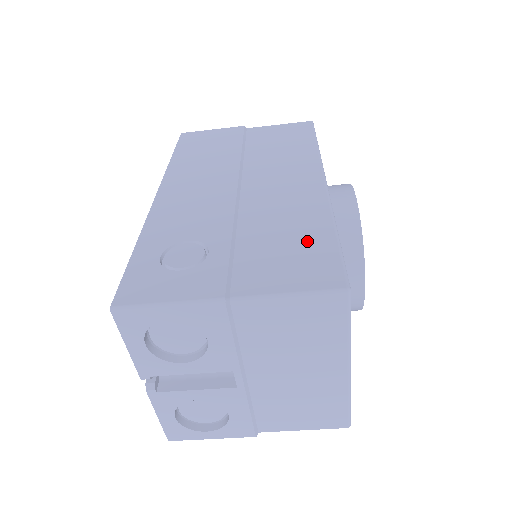
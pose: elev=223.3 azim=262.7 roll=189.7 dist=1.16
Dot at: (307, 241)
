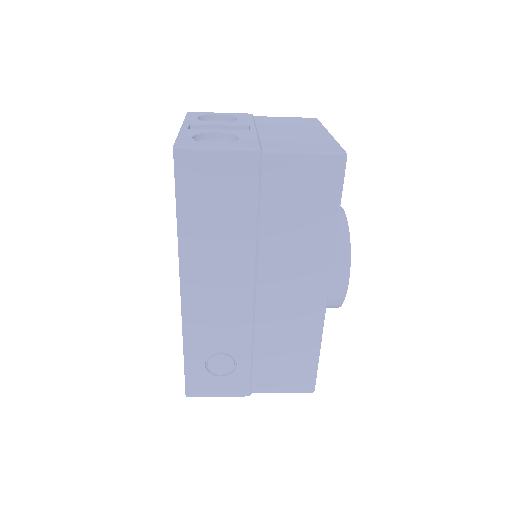
Dot at: (299, 358)
